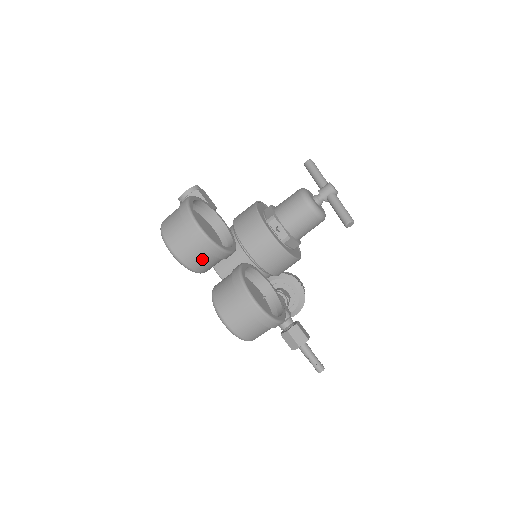
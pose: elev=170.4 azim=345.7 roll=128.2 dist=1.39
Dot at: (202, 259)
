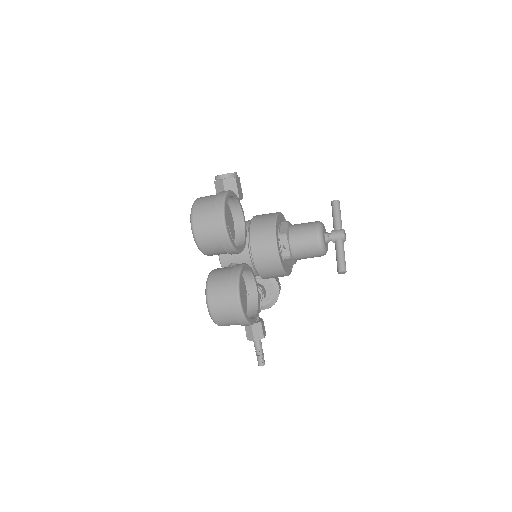
Dot at: (214, 248)
